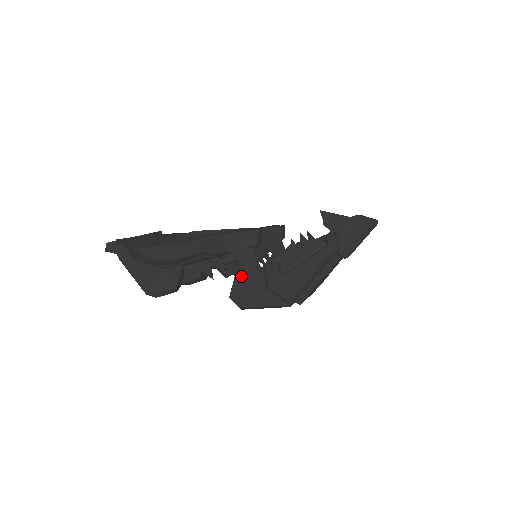
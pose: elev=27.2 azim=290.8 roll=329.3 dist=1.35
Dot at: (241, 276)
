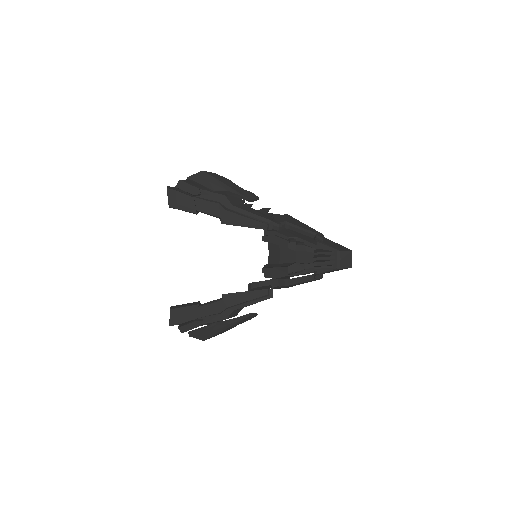
Dot at: occluded
